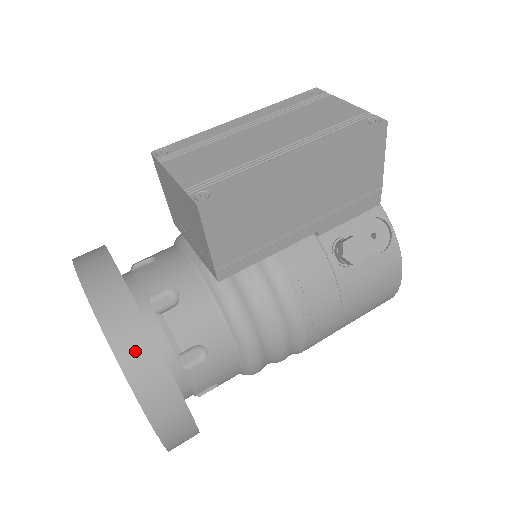
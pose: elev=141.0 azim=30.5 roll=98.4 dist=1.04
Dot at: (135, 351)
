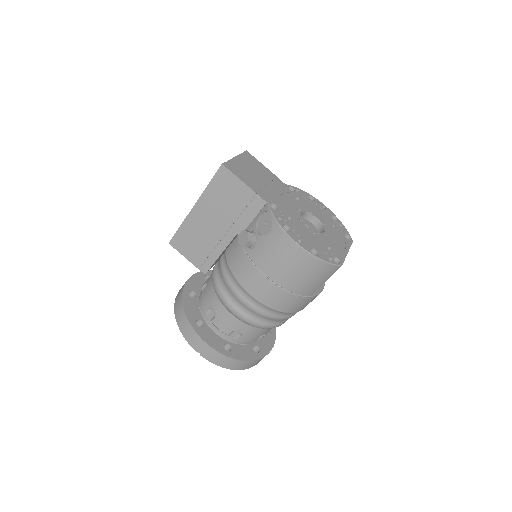
Dot at: (179, 311)
